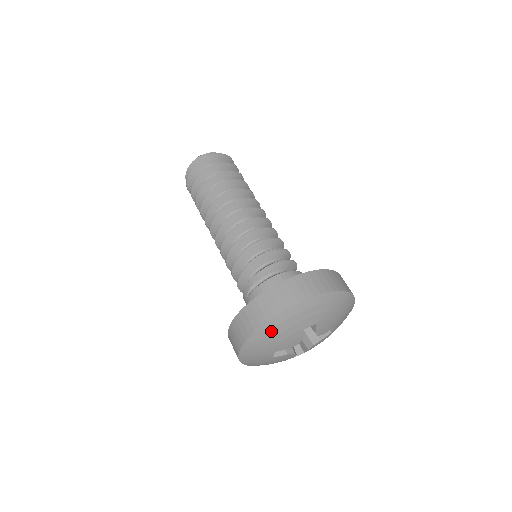
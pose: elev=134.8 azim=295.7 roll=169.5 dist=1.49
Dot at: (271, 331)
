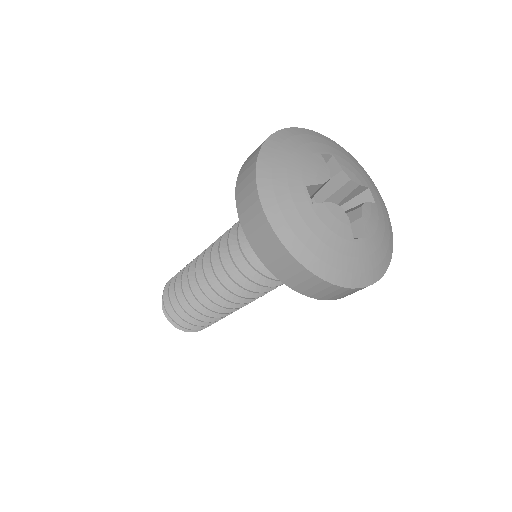
Dot at: (279, 149)
